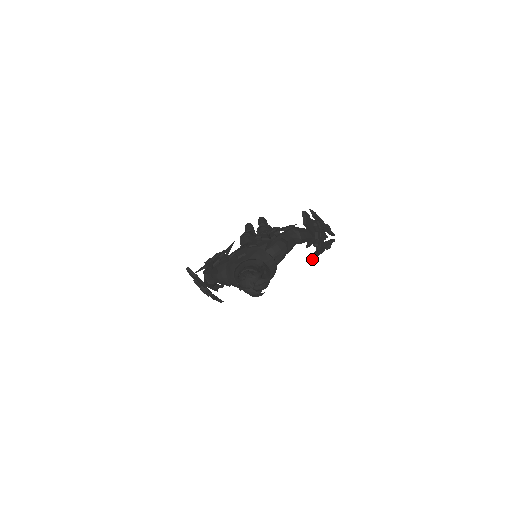
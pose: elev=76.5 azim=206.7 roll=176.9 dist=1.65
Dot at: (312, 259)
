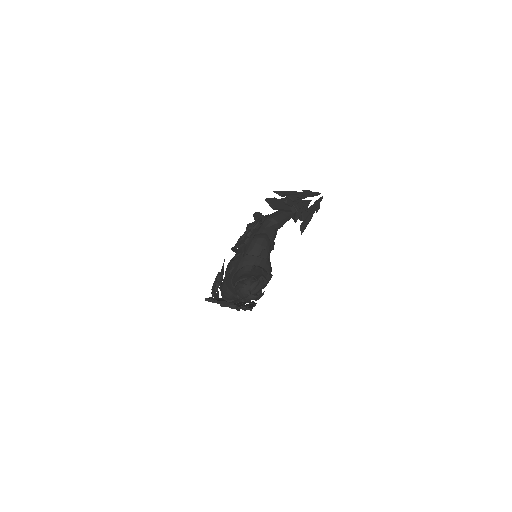
Dot at: (301, 232)
